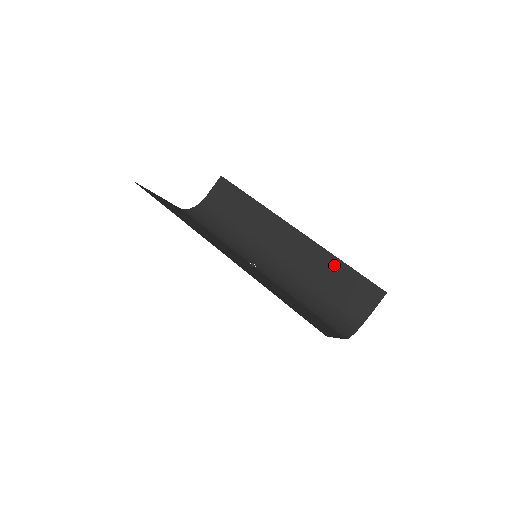
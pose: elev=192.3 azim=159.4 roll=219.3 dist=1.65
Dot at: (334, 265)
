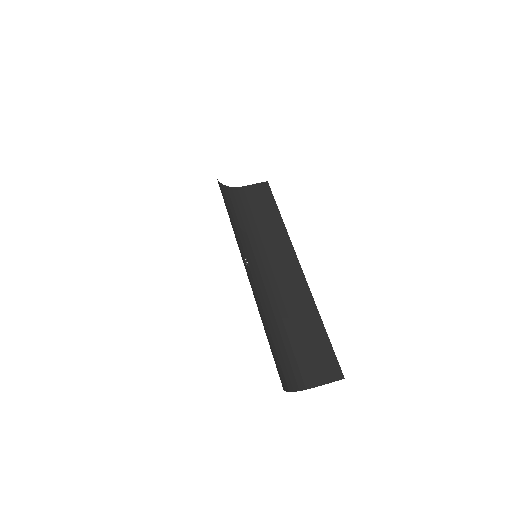
Dot at: (313, 321)
